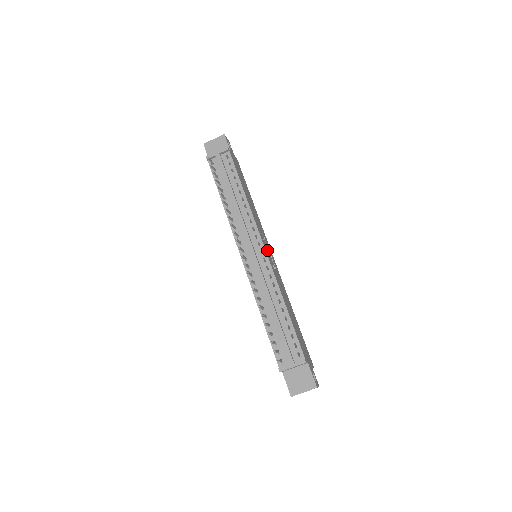
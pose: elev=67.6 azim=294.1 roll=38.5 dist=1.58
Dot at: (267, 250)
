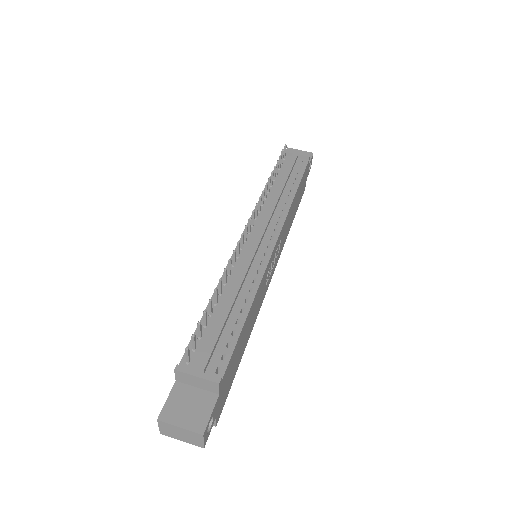
Dot at: (274, 255)
